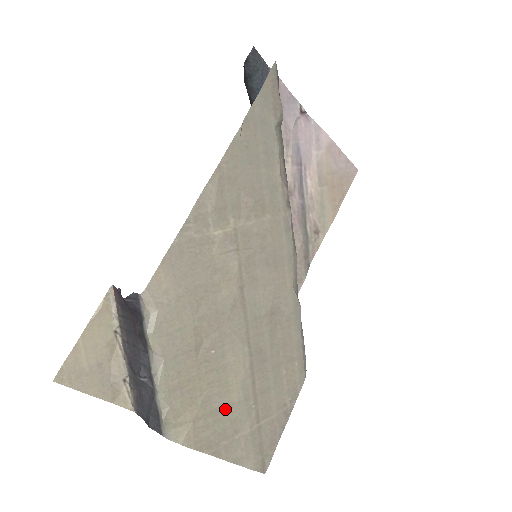
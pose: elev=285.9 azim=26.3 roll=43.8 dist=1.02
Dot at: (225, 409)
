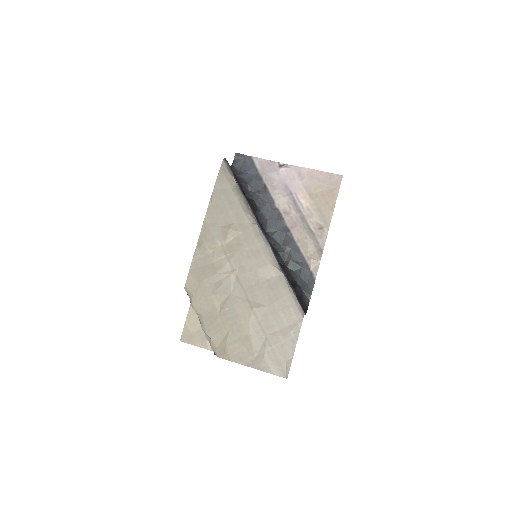
Dot at: (244, 339)
